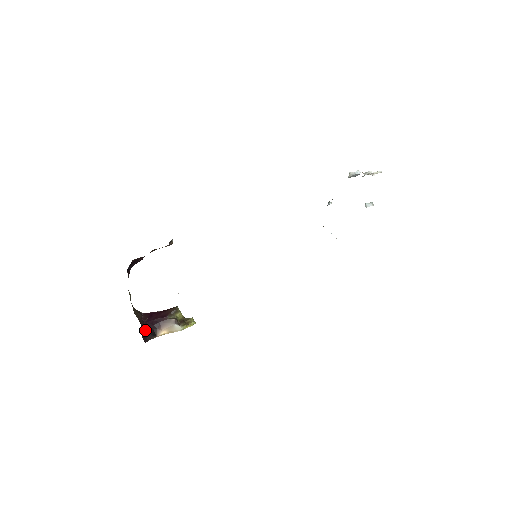
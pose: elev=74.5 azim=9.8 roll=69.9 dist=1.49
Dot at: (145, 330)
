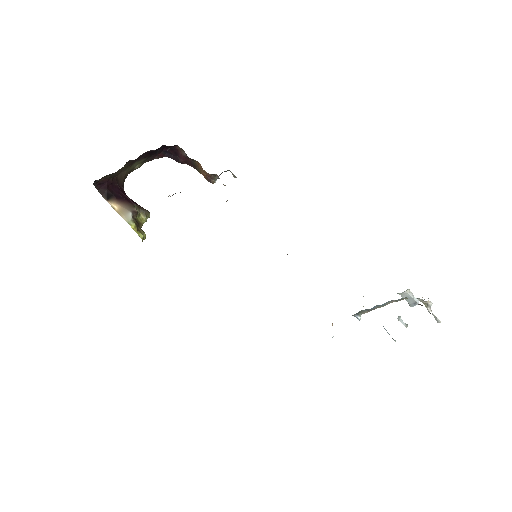
Dot at: (110, 184)
